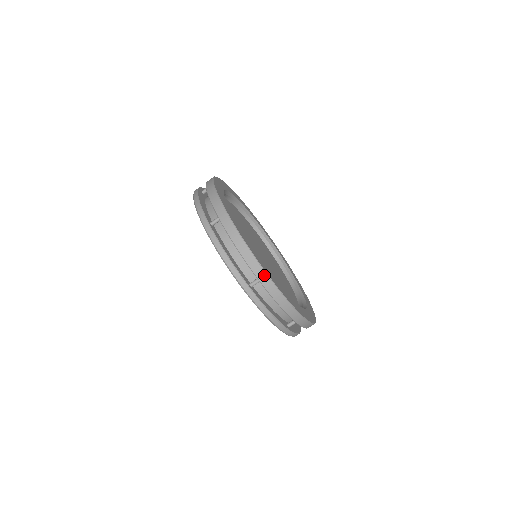
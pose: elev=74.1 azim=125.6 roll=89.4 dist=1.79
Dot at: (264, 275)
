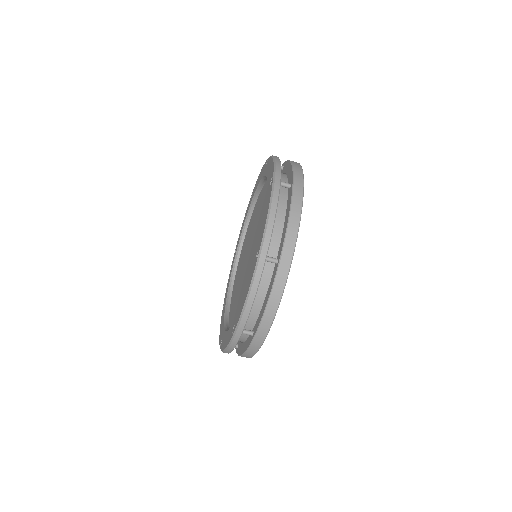
Dot at: (289, 260)
